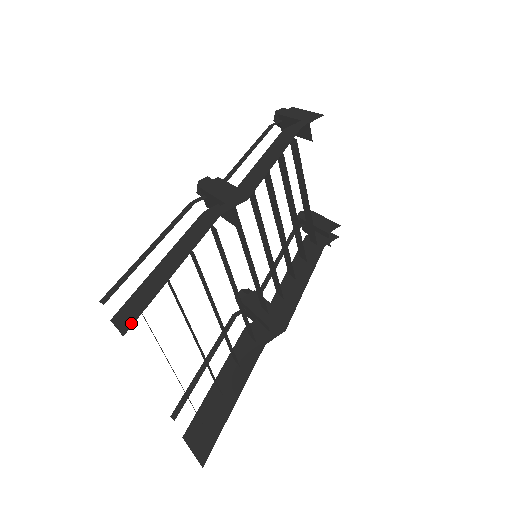
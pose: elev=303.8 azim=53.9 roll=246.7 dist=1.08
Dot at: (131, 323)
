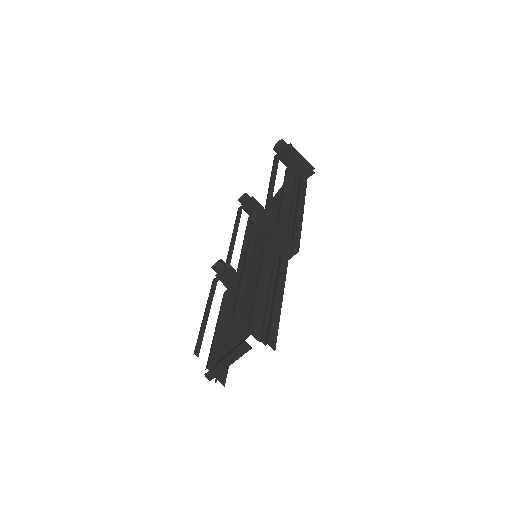
Dot at: (275, 343)
